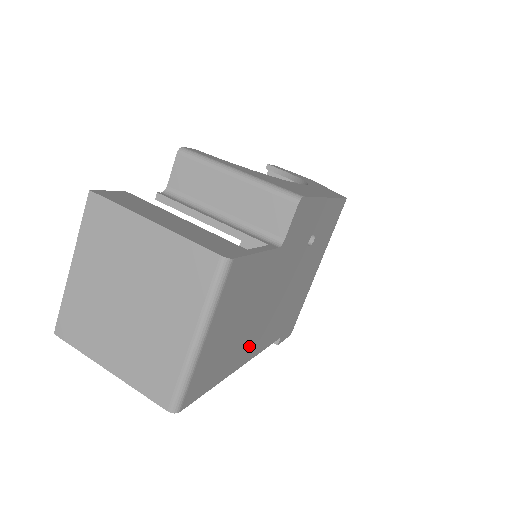
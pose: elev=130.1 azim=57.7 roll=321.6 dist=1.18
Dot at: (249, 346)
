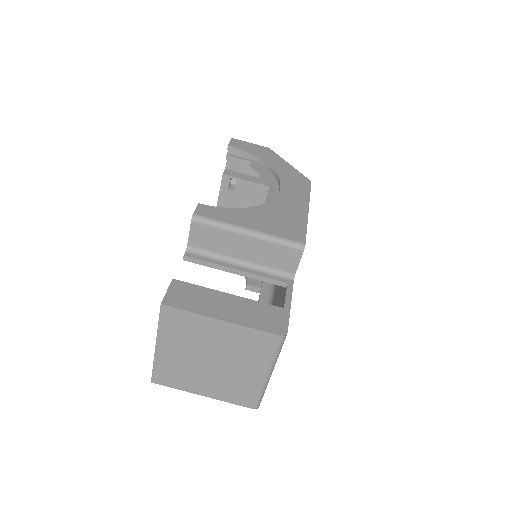
Dot at: occluded
